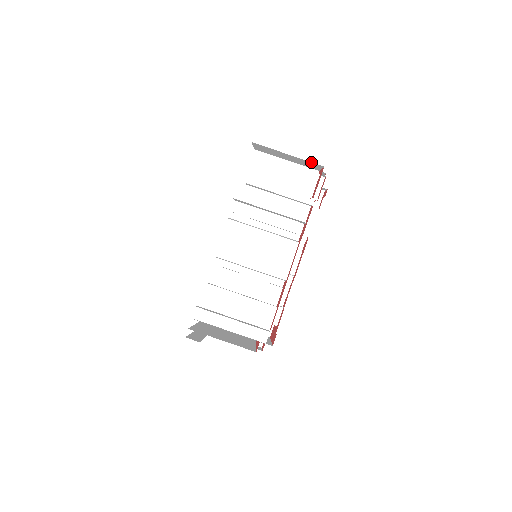
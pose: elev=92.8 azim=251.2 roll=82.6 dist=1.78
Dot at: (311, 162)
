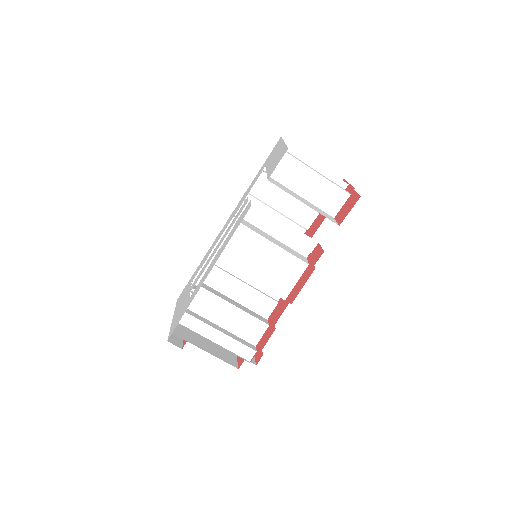
Dot at: occluded
